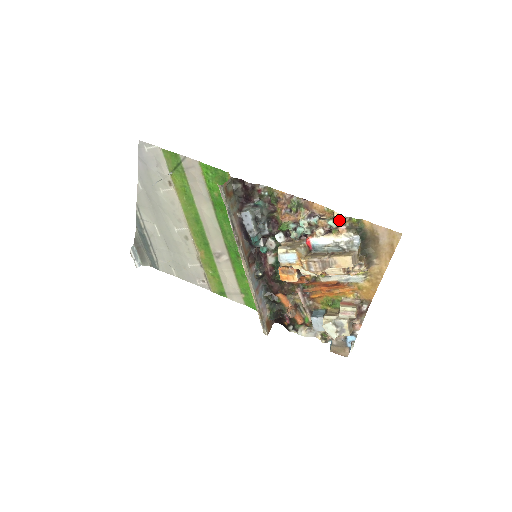
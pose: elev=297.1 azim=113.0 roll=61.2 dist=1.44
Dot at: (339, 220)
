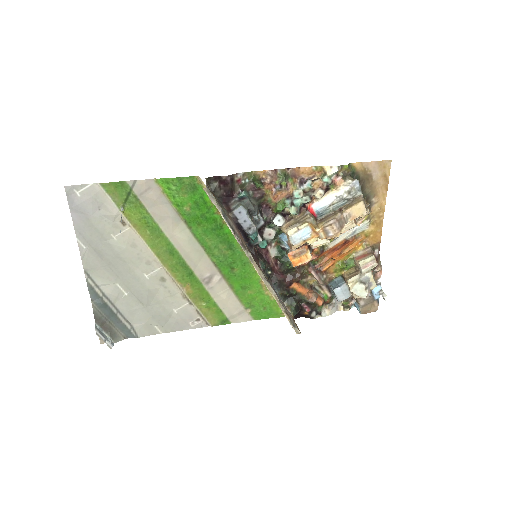
Dot at: (334, 172)
